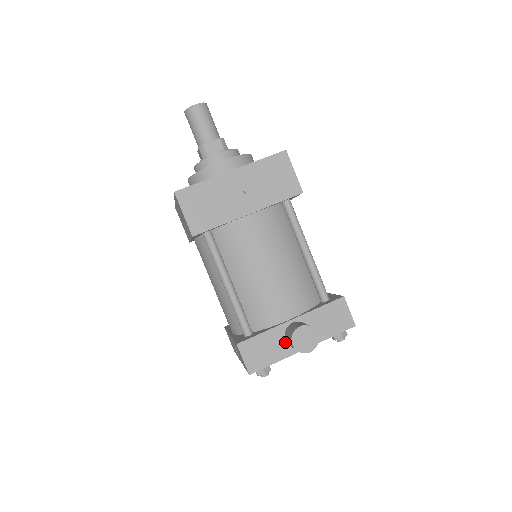
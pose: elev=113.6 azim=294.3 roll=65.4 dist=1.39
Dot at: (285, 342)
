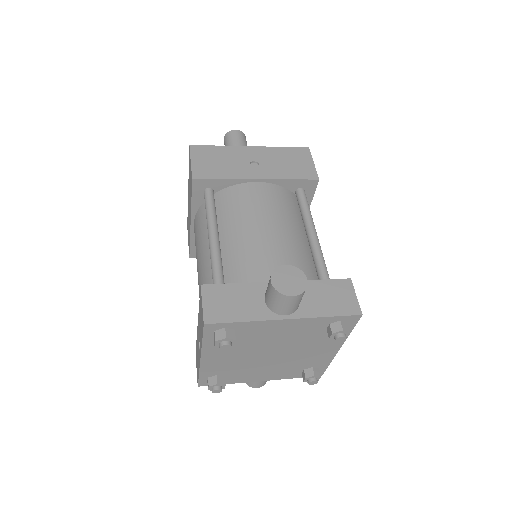
Dot at: (263, 302)
